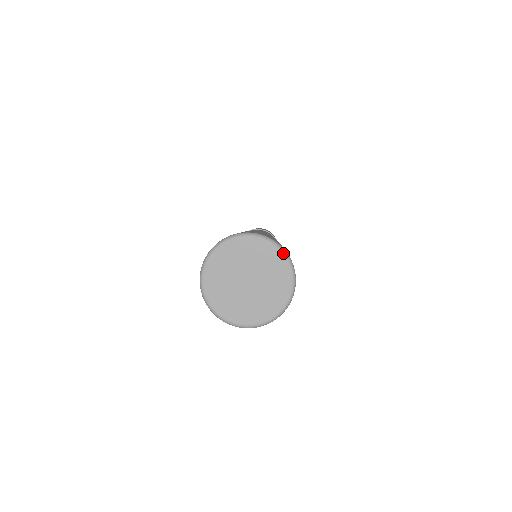
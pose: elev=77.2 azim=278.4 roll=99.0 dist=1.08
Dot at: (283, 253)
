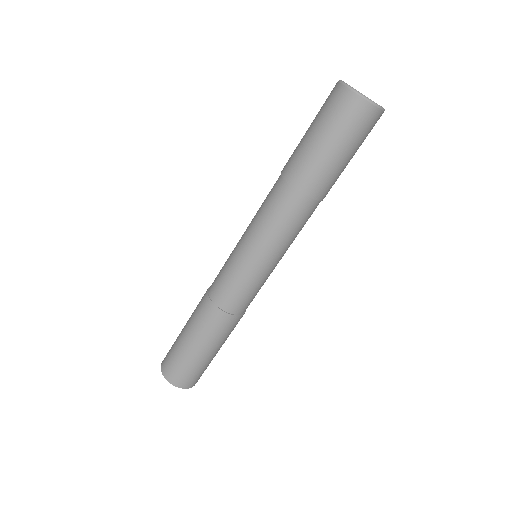
Dot at: occluded
